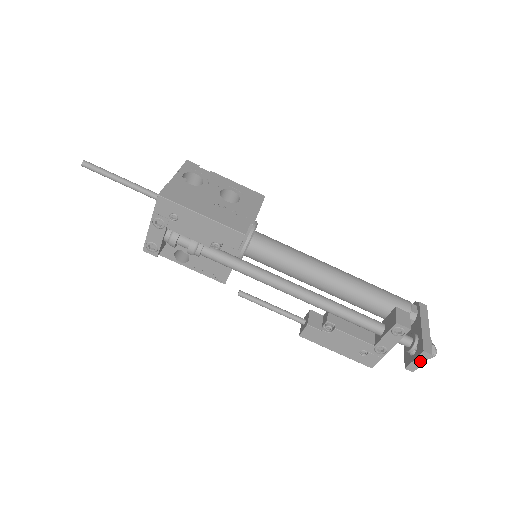
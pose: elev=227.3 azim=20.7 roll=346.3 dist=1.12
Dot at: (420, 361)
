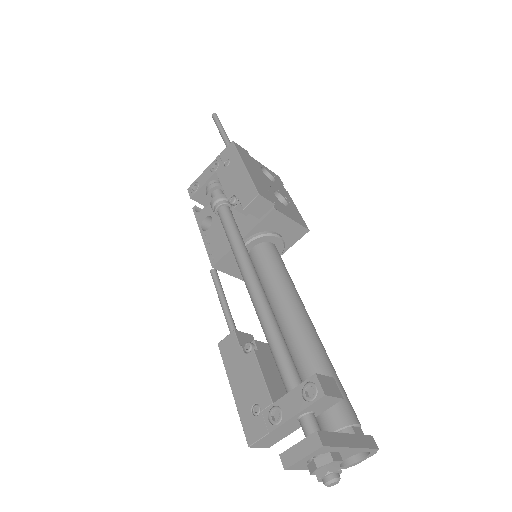
Dot at: (303, 450)
